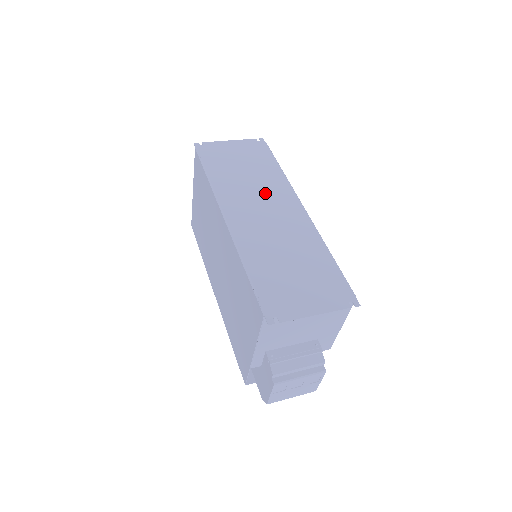
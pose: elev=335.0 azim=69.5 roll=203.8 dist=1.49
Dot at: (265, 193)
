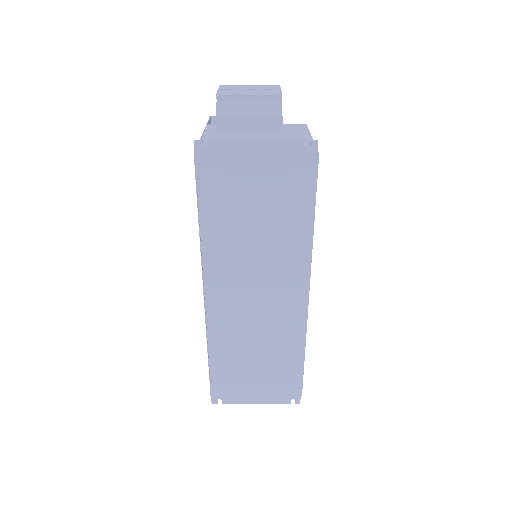
Dot at: (269, 265)
